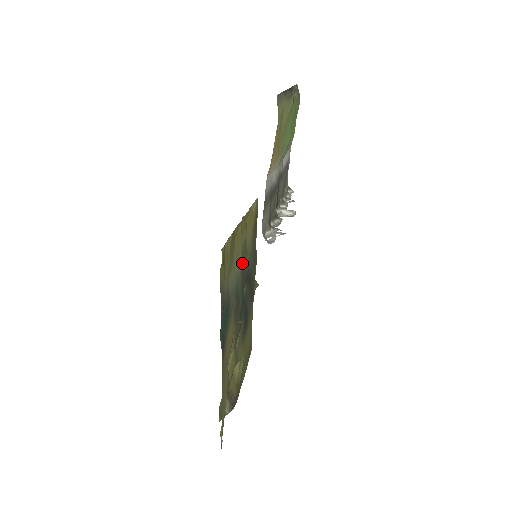
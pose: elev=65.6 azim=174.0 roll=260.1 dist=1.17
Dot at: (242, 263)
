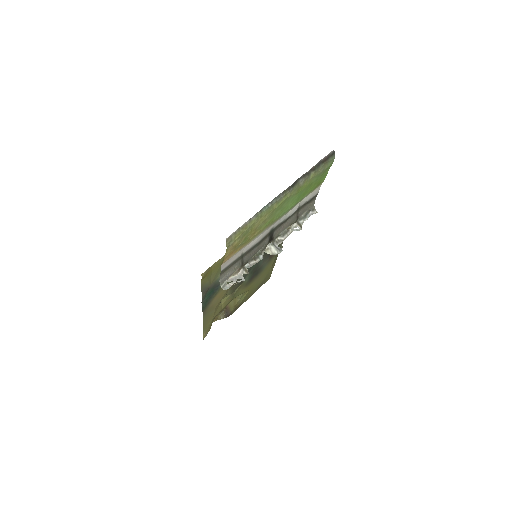
Dot at: occluded
